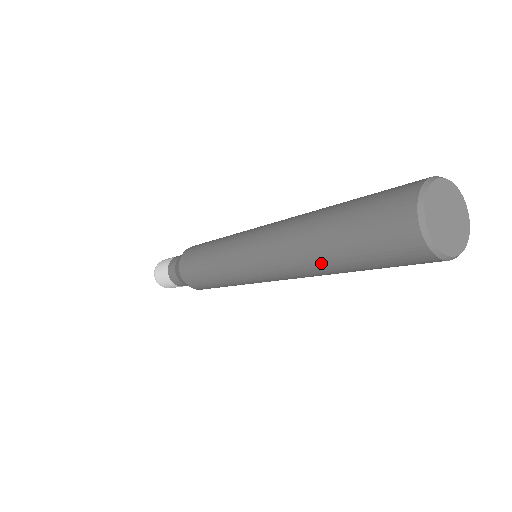
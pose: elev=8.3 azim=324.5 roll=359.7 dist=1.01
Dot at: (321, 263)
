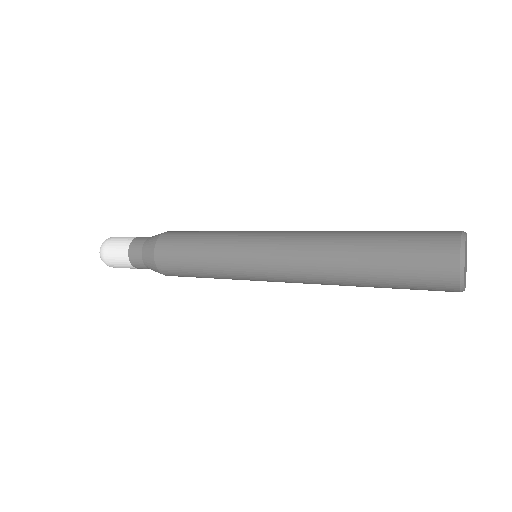
Dot at: (350, 266)
